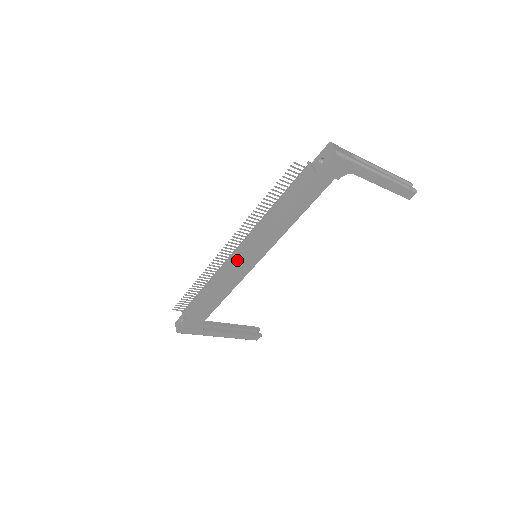
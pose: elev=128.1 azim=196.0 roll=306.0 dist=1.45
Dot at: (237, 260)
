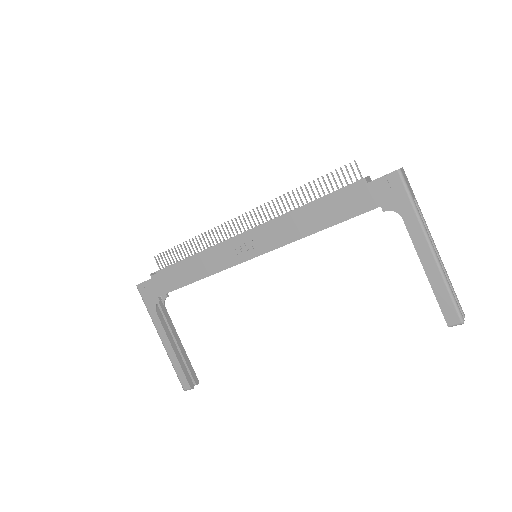
Dot at: (237, 237)
